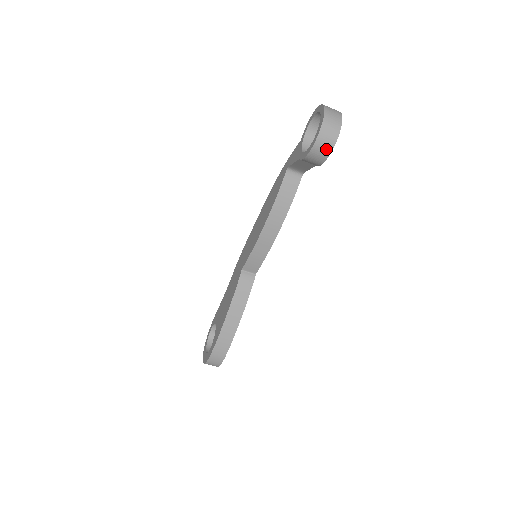
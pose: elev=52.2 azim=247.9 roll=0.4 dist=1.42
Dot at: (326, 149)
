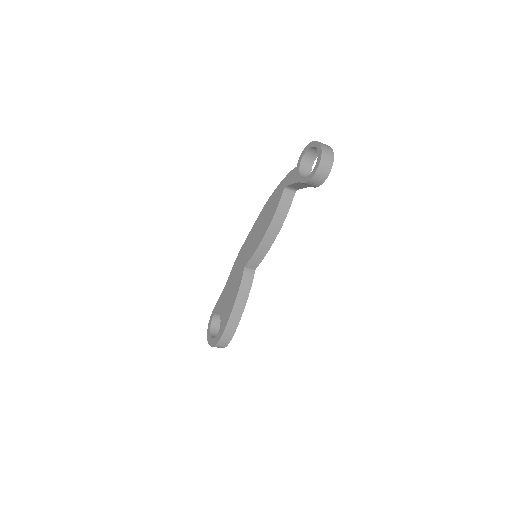
Dot at: (323, 176)
